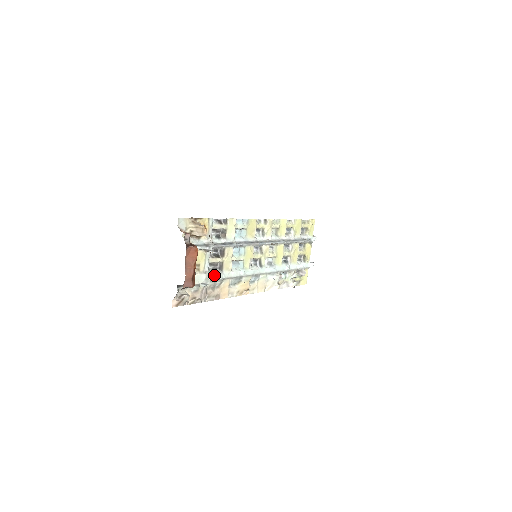
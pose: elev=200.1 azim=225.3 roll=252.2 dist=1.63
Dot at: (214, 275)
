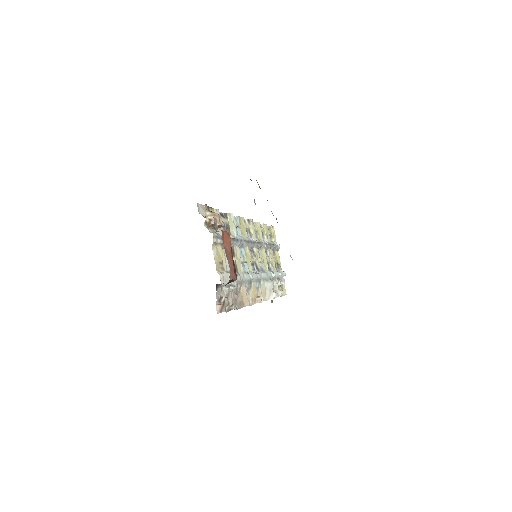
Dot at: occluded
